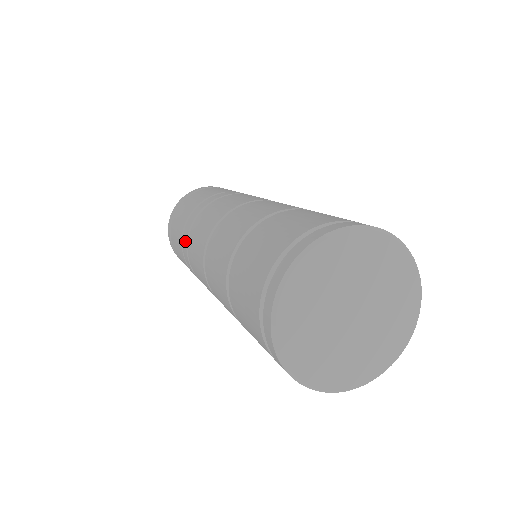
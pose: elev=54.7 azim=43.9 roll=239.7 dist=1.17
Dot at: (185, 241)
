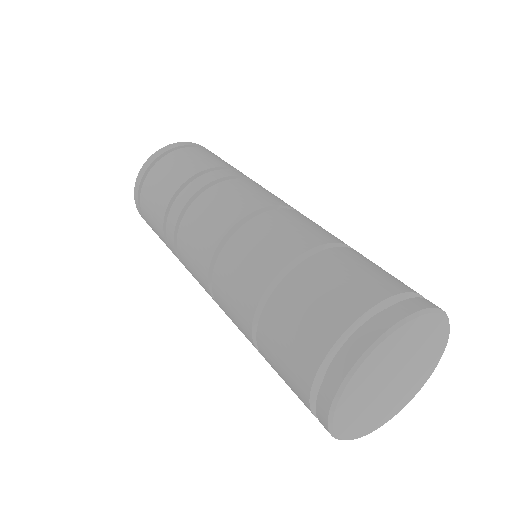
Dot at: (172, 226)
